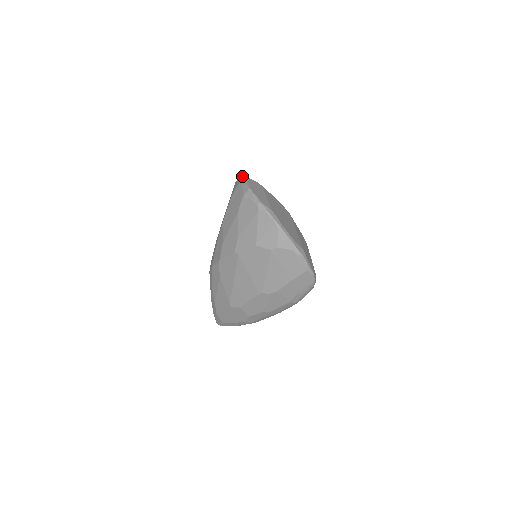
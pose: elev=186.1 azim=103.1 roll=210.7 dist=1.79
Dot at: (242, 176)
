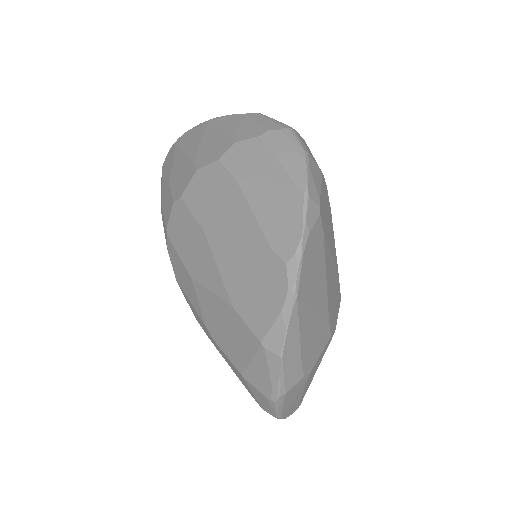
Dot at: (277, 397)
